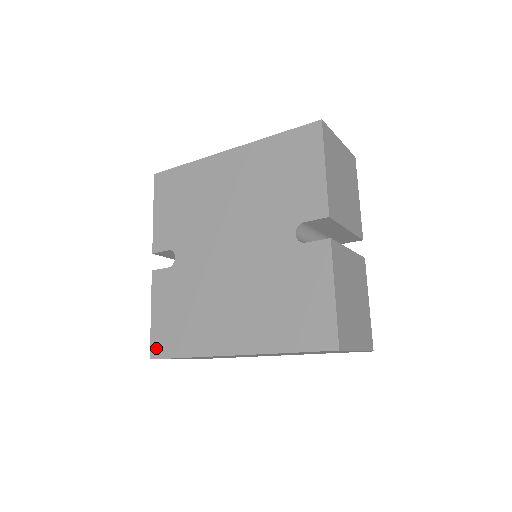
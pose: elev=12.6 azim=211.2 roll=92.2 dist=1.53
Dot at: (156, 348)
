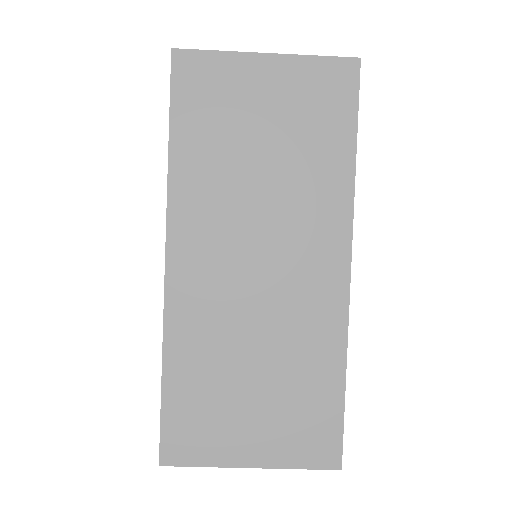
Dot at: occluded
